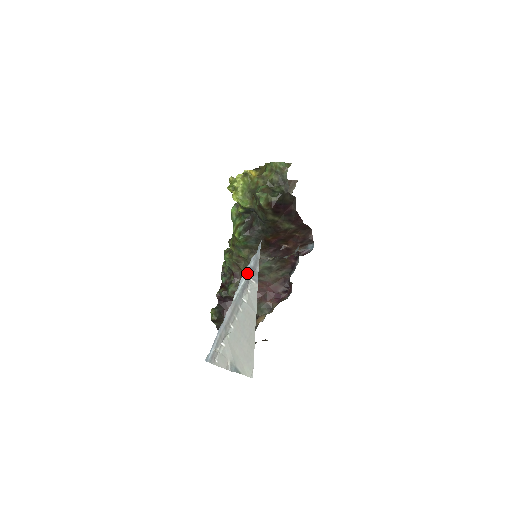
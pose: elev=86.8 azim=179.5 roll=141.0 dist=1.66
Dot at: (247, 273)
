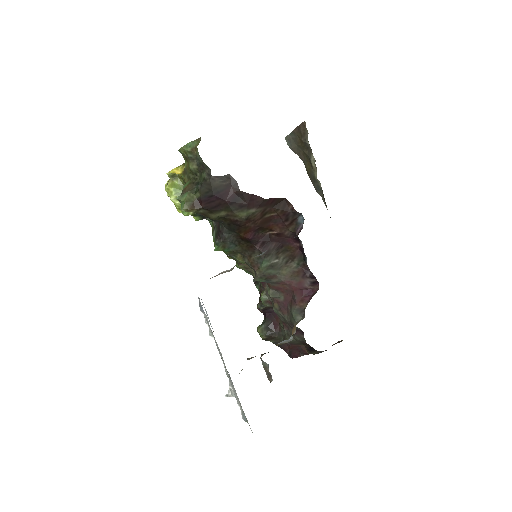
Dot at: (202, 302)
